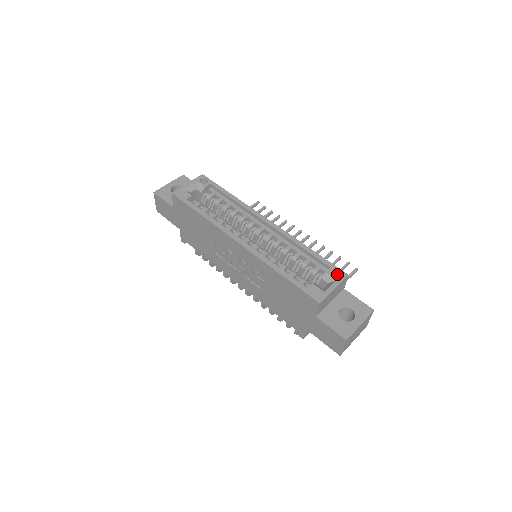
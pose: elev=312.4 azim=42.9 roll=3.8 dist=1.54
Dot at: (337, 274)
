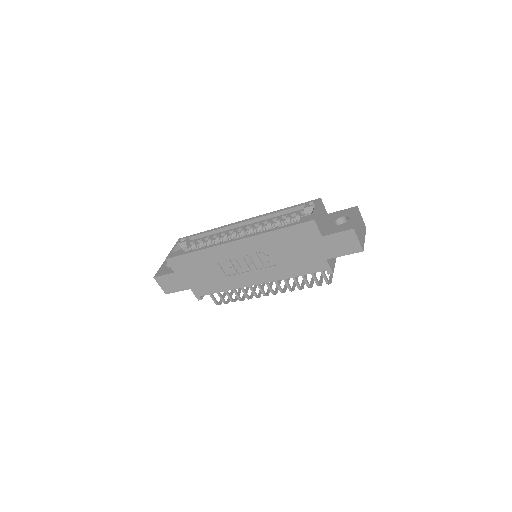
Dot at: occluded
